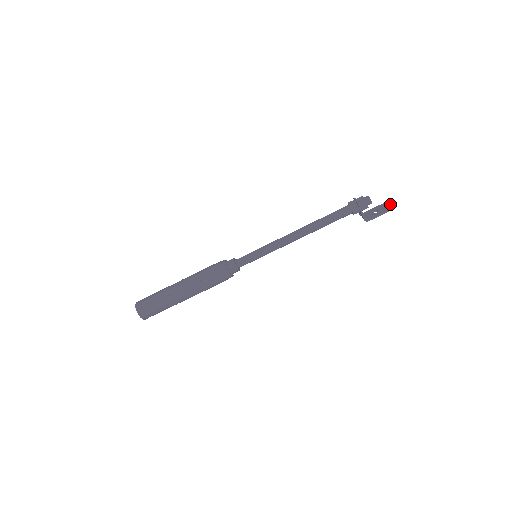
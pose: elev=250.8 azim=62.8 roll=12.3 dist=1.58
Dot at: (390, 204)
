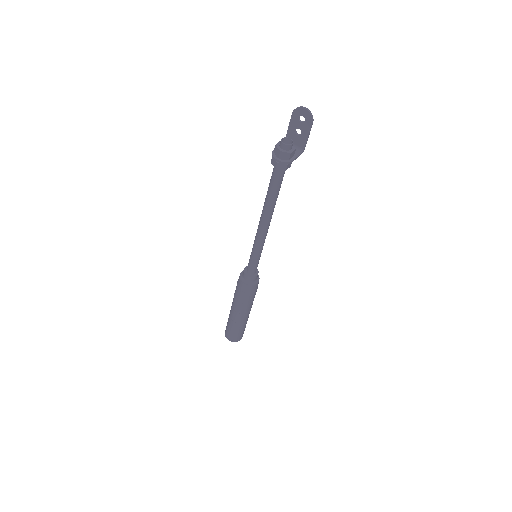
Dot at: (303, 113)
